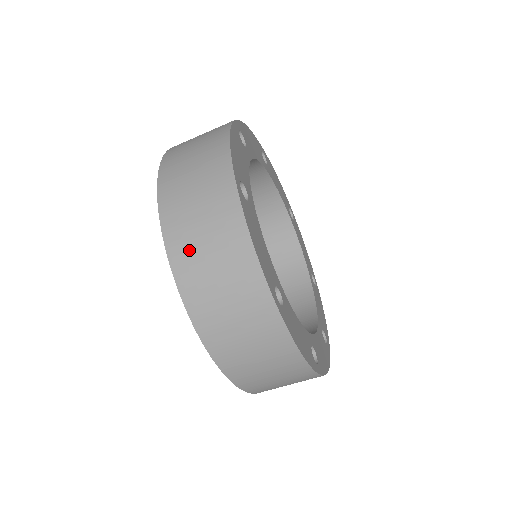
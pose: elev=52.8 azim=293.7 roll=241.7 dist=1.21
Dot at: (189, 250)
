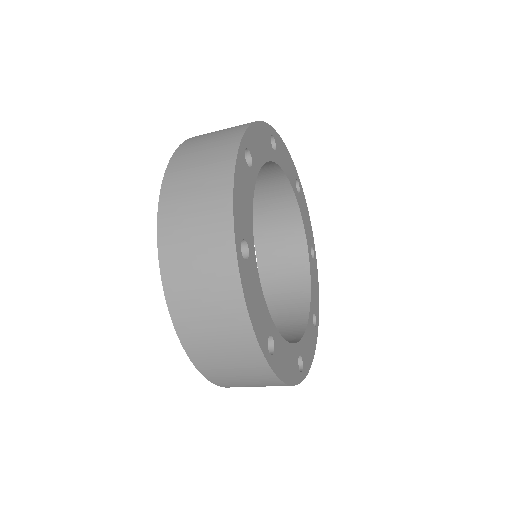
Dot at: (189, 308)
